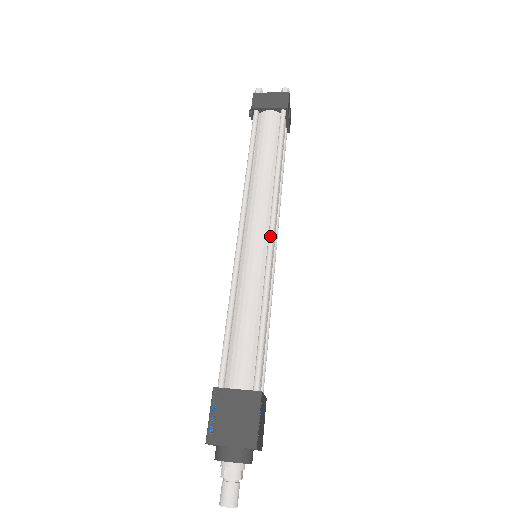
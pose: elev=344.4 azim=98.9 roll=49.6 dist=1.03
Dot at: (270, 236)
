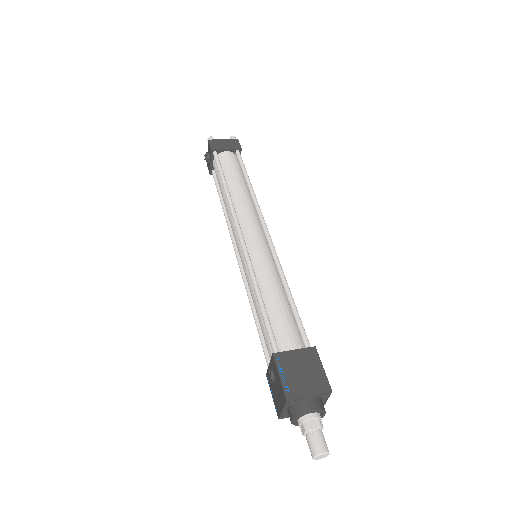
Dot at: (268, 235)
